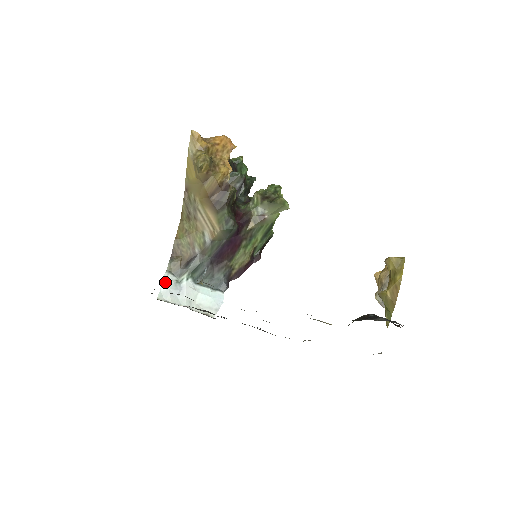
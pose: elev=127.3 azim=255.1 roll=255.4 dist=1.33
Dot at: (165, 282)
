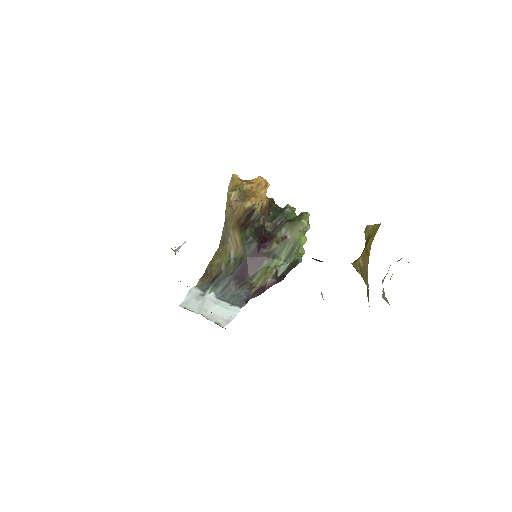
Dot at: (190, 293)
